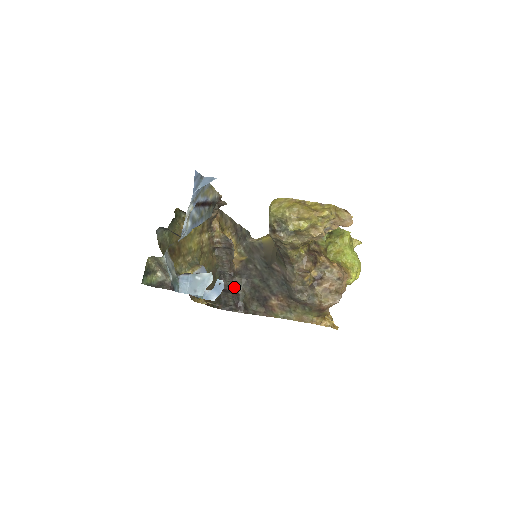
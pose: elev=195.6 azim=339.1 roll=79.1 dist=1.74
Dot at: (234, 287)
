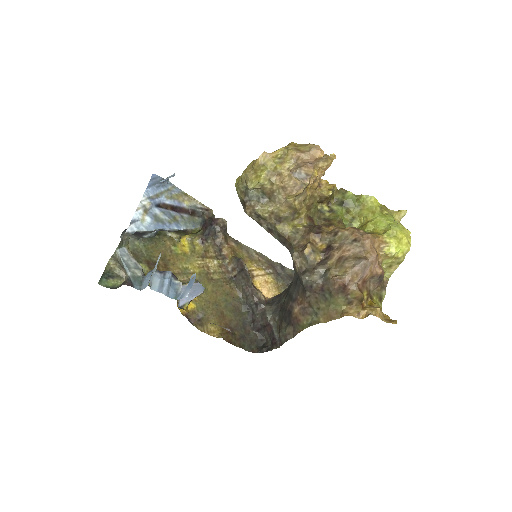
Dot at: (264, 319)
